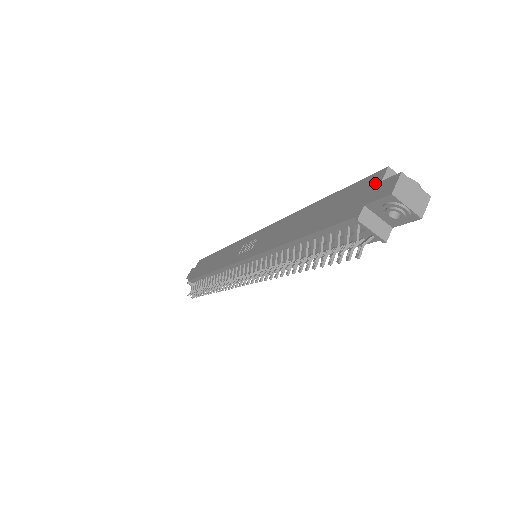
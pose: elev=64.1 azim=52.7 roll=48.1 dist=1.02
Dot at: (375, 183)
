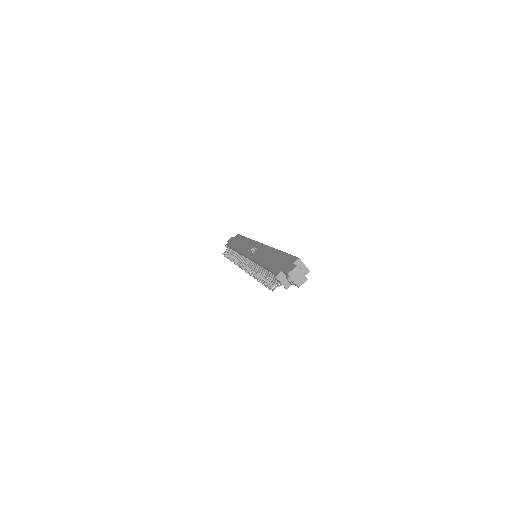
Dot at: (291, 263)
